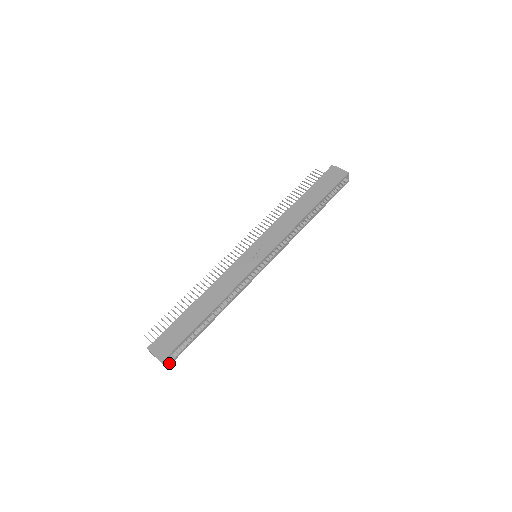
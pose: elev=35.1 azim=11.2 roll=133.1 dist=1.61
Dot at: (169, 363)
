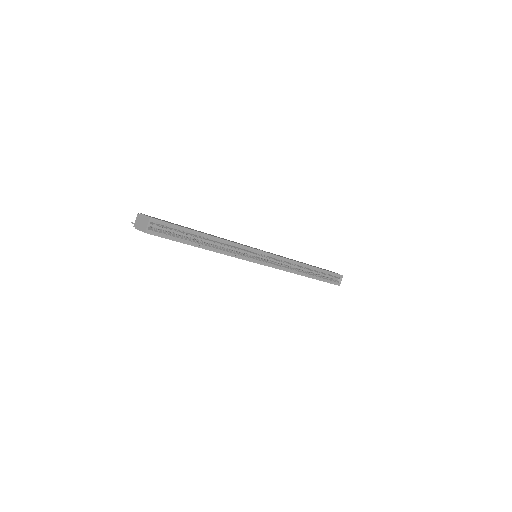
Dot at: (151, 231)
